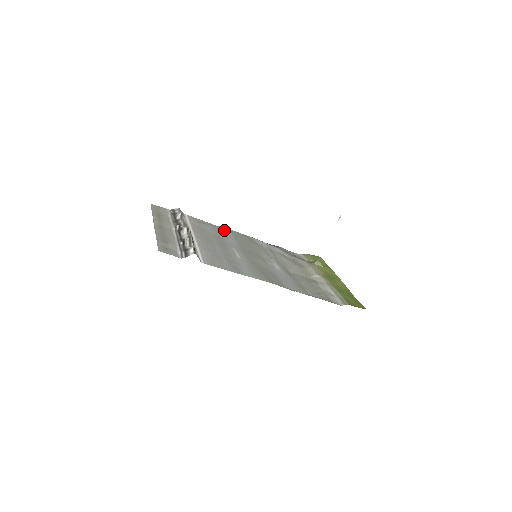
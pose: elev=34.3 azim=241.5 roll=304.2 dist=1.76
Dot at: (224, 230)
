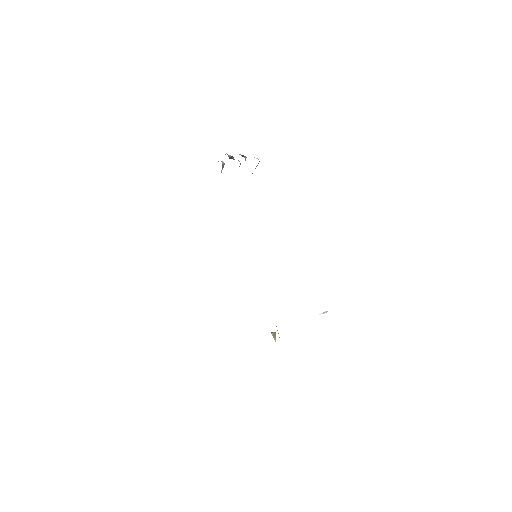
Dot at: occluded
